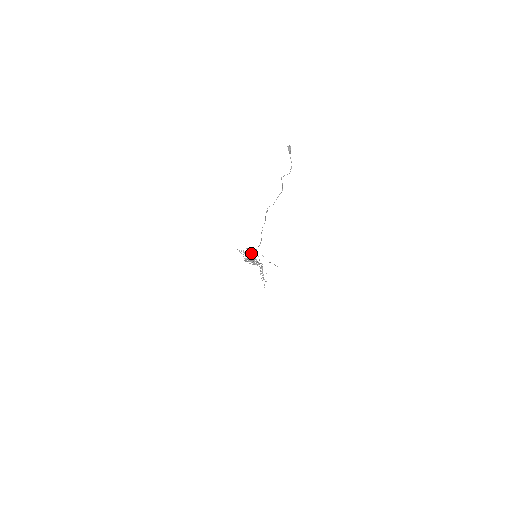
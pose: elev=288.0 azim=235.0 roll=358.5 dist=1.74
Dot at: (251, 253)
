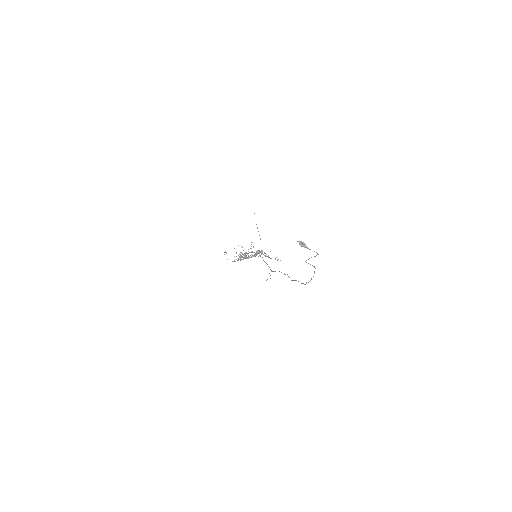
Dot at: occluded
